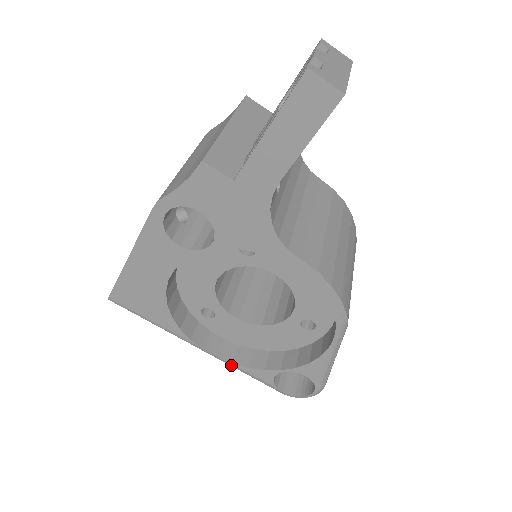
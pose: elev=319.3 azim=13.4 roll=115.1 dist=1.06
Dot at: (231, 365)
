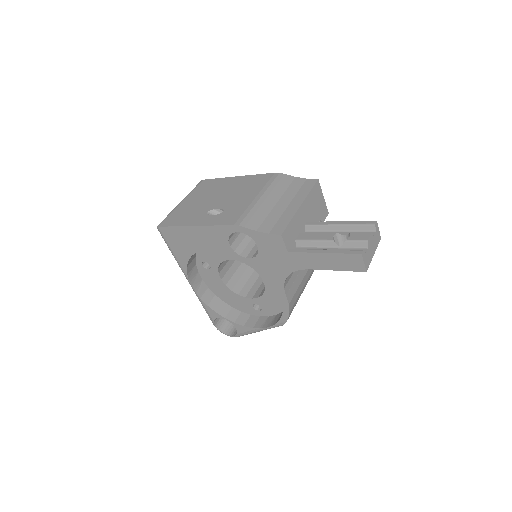
Dot at: (198, 298)
